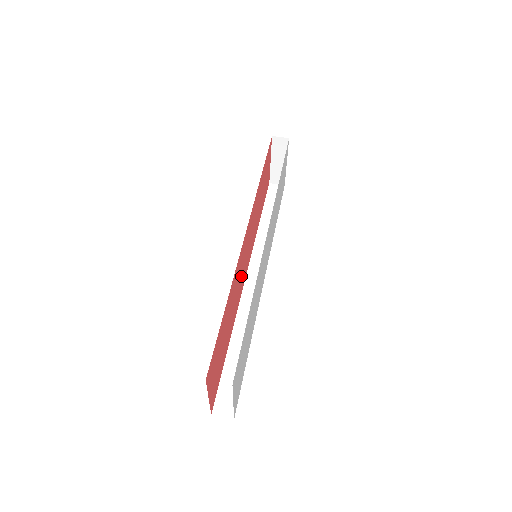
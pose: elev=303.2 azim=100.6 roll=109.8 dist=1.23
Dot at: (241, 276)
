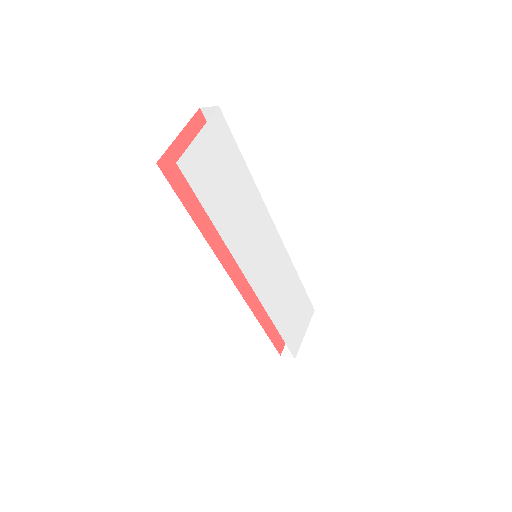
Dot at: occluded
